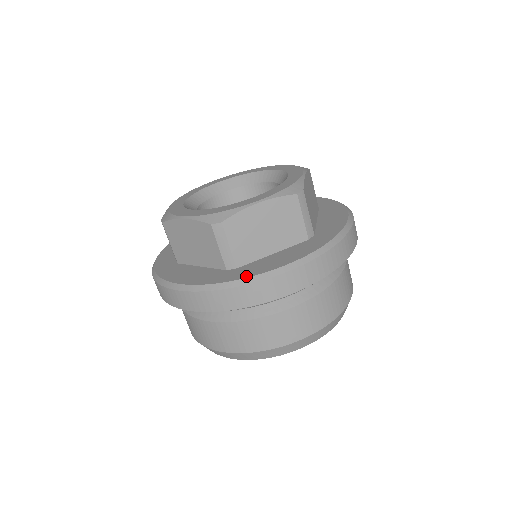
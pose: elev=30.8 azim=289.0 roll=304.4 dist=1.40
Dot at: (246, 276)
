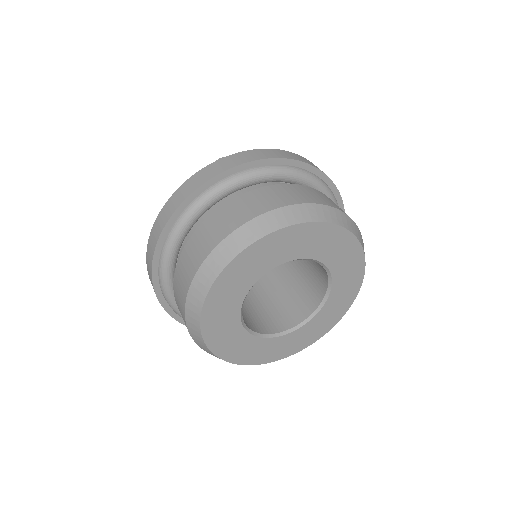
Dot at: occluded
